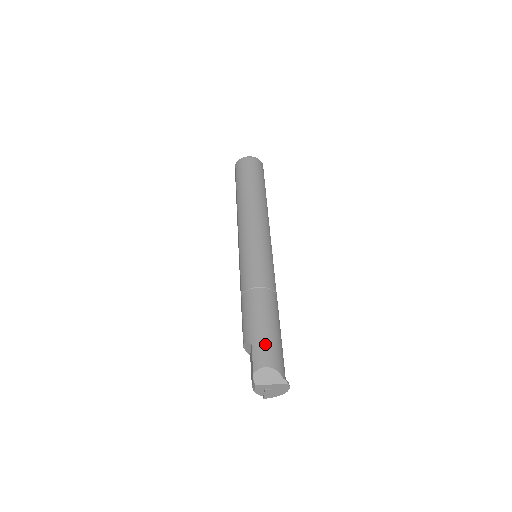
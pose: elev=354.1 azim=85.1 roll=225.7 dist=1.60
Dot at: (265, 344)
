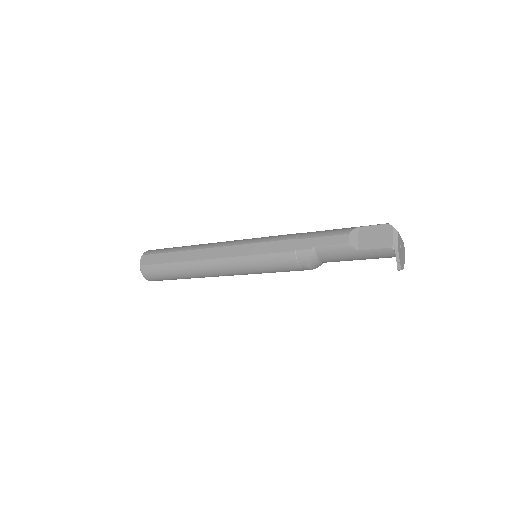
Dot at: occluded
